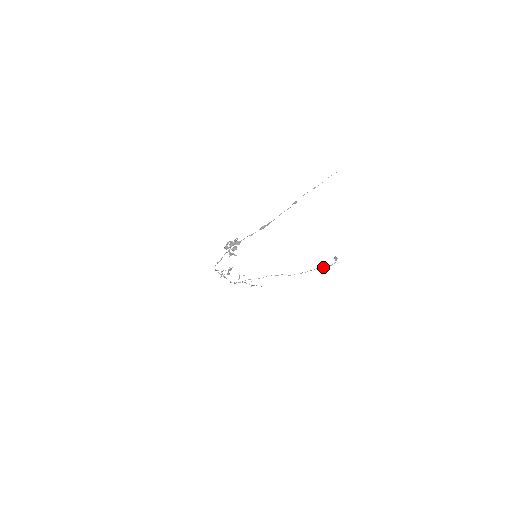
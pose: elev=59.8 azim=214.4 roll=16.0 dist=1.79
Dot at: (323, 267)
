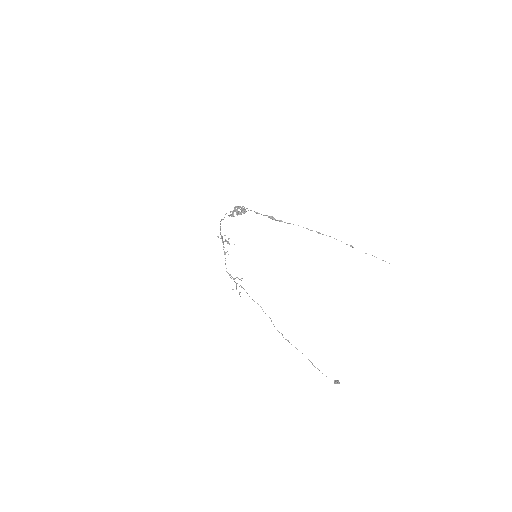
Dot at: occluded
